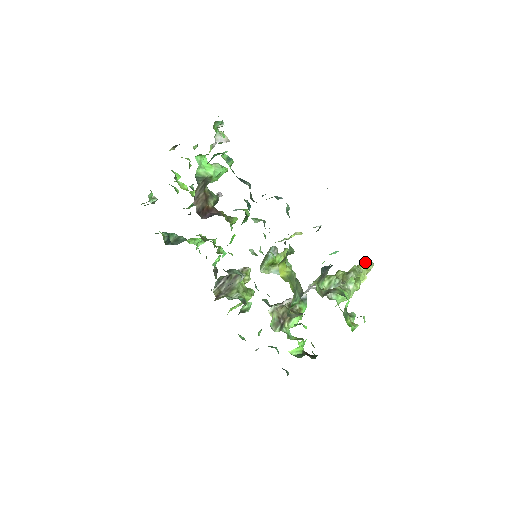
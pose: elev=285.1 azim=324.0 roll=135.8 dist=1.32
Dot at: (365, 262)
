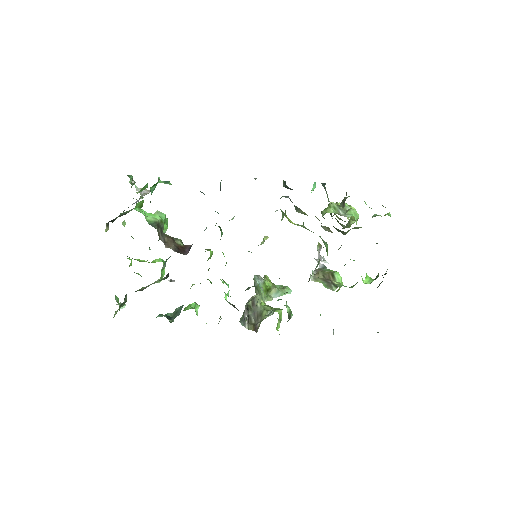
Dot at: occluded
